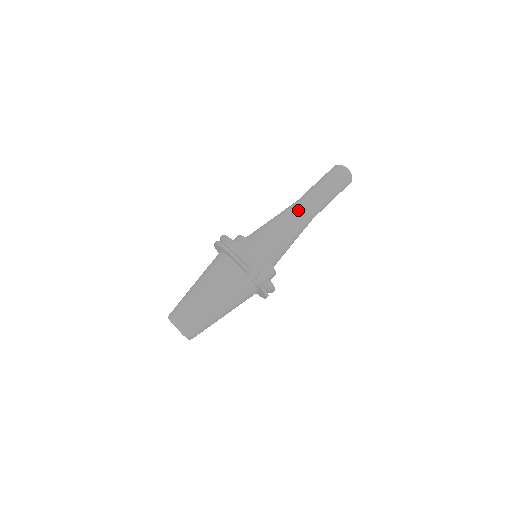
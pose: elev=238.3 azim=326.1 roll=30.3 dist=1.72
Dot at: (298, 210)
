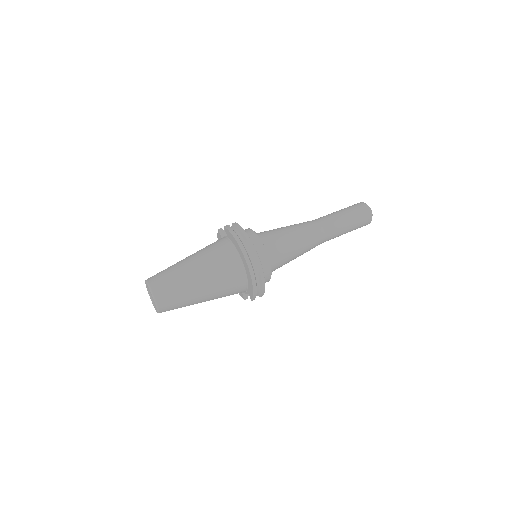
Dot at: (318, 243)
